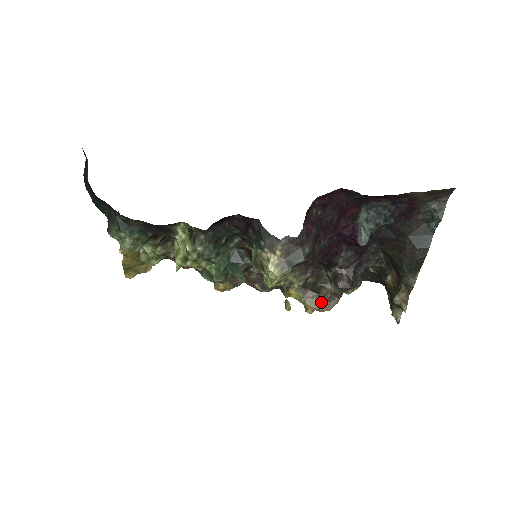
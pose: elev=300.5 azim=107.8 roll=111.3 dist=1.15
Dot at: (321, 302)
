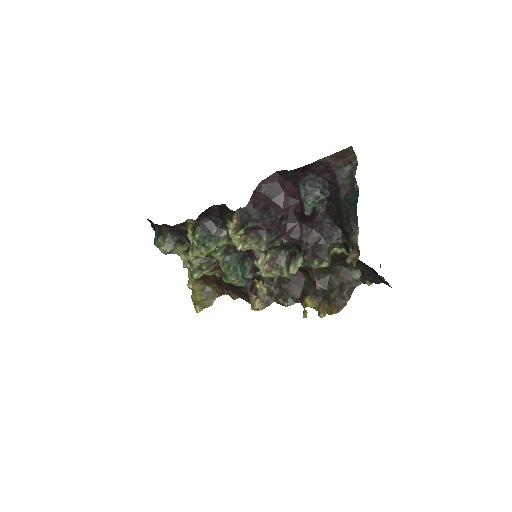
Dot at: (331, 306)
